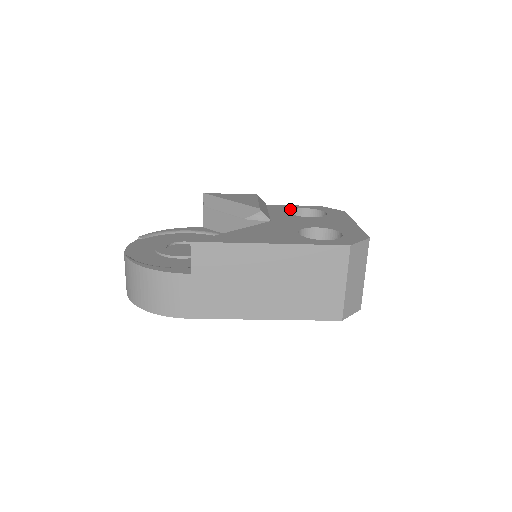
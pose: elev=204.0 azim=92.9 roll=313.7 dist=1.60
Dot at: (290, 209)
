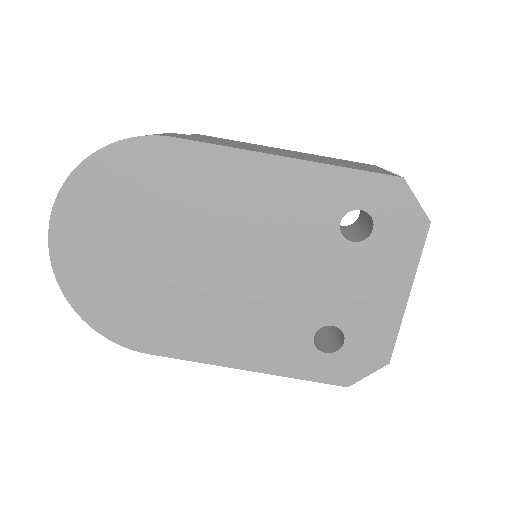
Dot at: occluded
